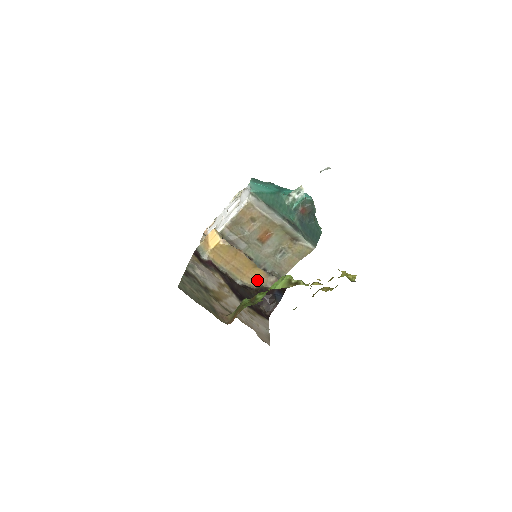
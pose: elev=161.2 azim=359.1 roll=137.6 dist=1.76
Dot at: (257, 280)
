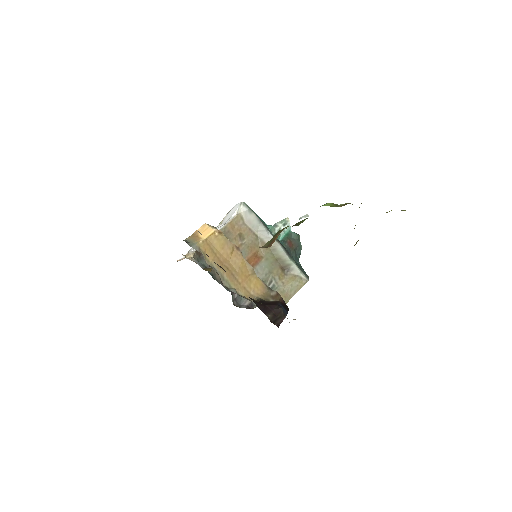
Dot at: (254, 293)
